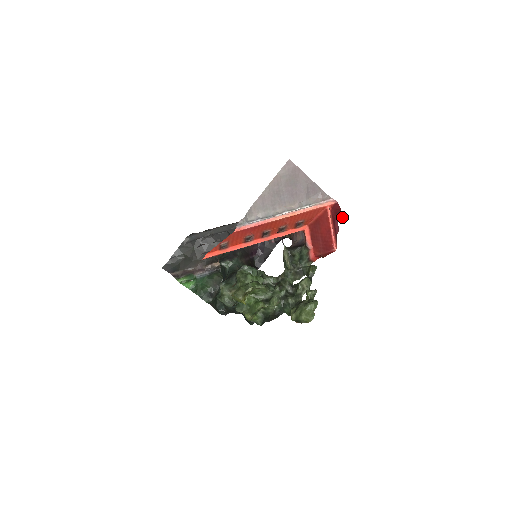
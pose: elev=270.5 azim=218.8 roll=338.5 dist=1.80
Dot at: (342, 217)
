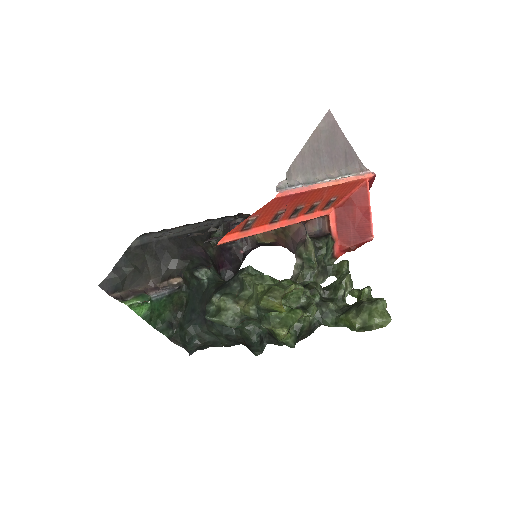
Dot at: occluded
